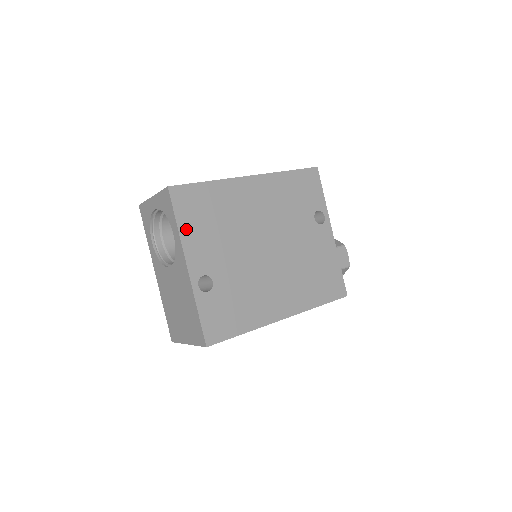
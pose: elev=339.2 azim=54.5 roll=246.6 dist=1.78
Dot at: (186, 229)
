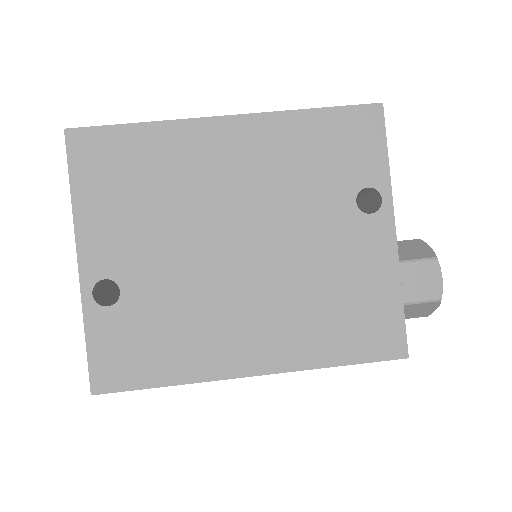
Dot at: (86, 200)
